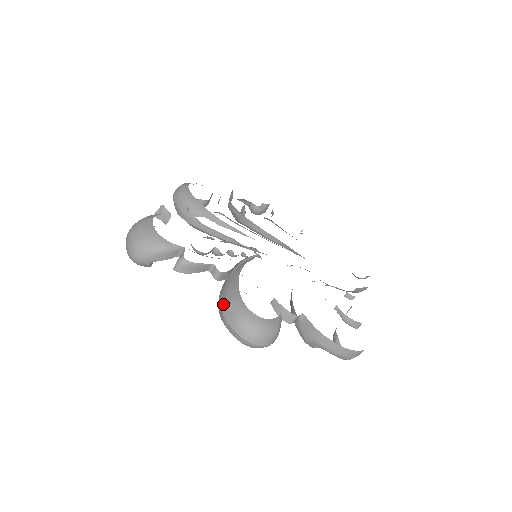
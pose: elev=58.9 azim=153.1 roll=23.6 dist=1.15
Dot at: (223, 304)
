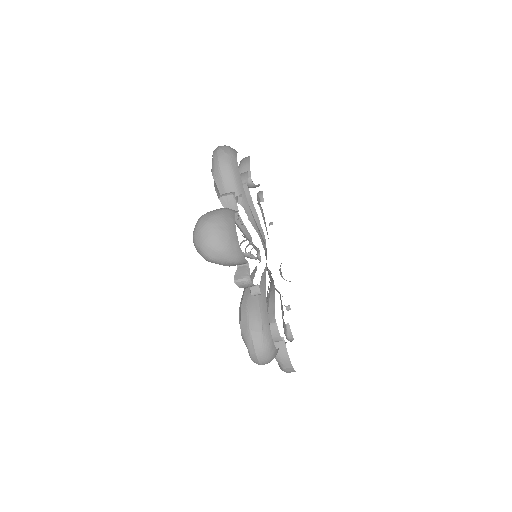
Dot at: (254, 324)
